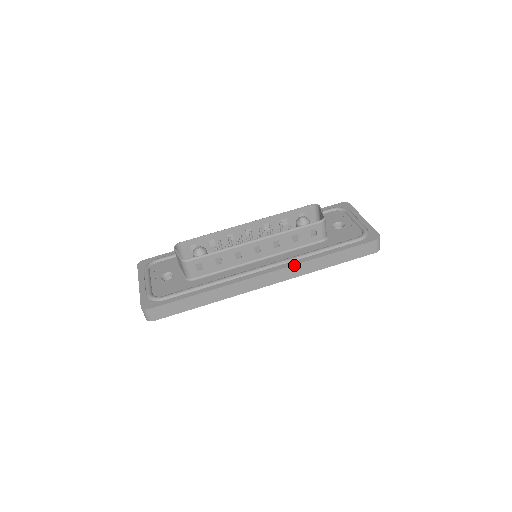
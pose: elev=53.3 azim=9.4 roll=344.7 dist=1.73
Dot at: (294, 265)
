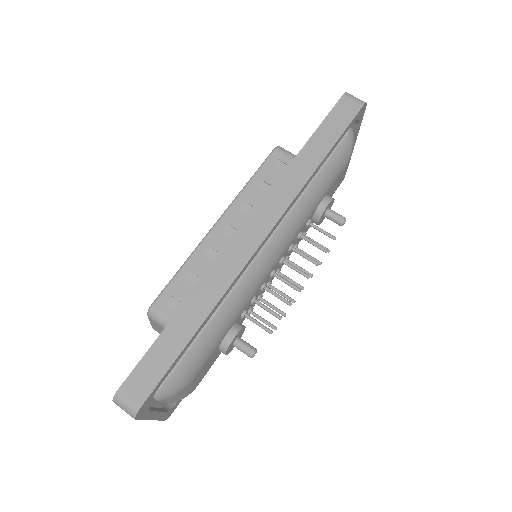
Dot at: (271, 190)
